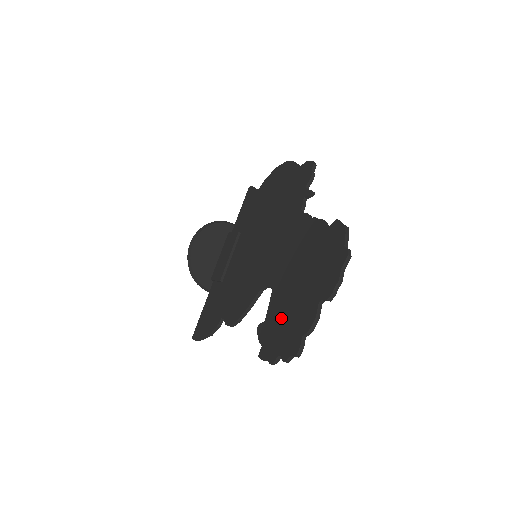
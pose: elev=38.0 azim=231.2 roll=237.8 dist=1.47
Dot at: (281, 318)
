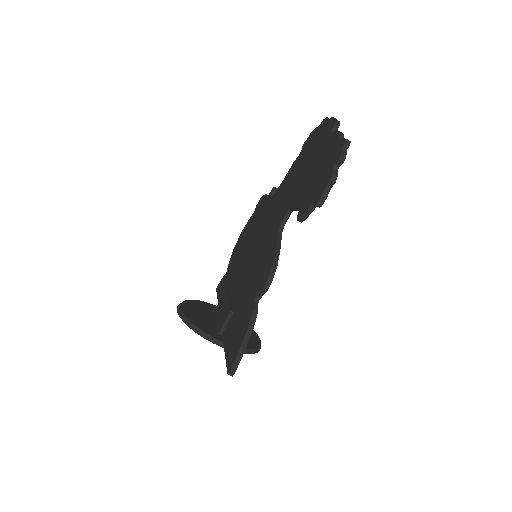
Dot at: (312, 181)
